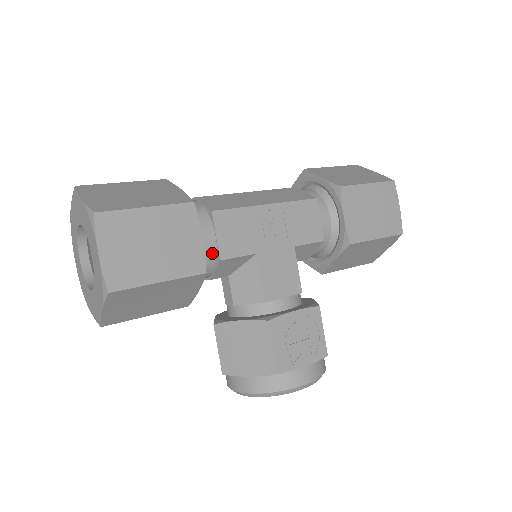
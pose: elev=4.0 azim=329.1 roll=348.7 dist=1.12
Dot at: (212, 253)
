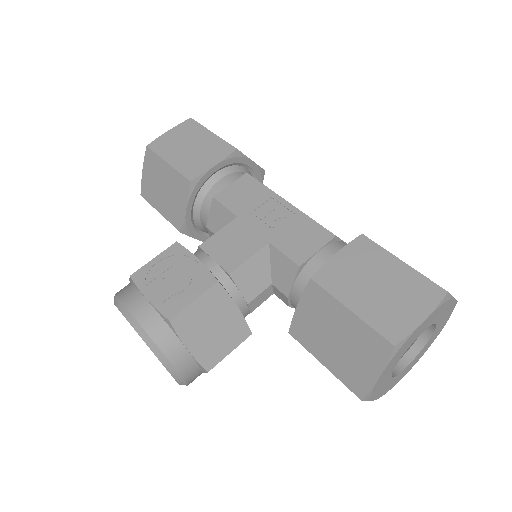
Dot at: (217, 193)
